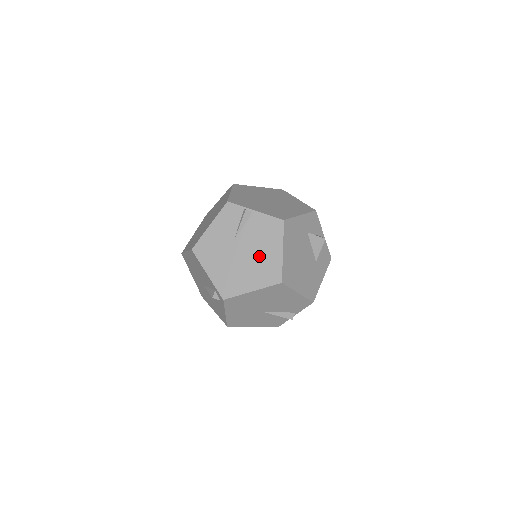
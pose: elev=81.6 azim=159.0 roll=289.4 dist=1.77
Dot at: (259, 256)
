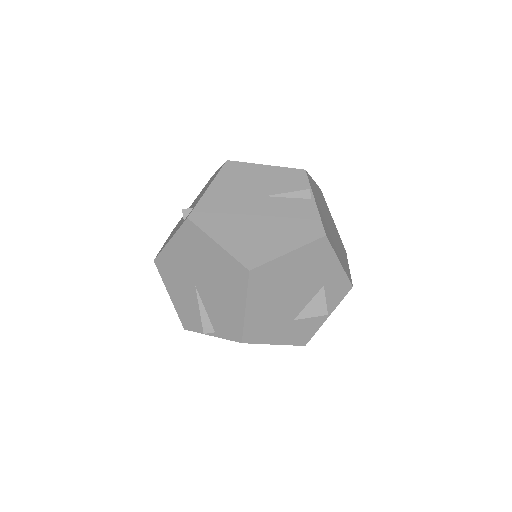
Dot at: (265, 230)
